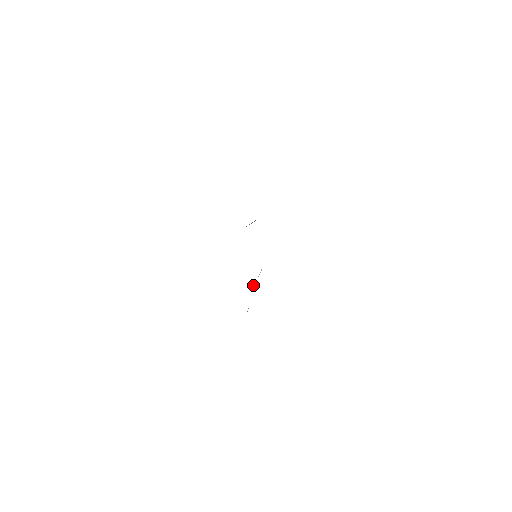
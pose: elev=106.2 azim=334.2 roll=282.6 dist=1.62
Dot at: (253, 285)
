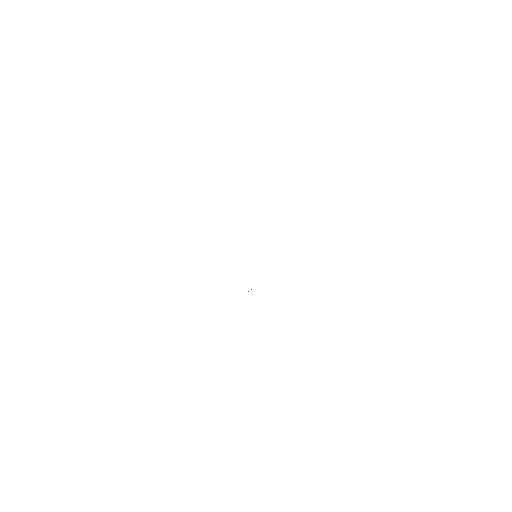
Dot at: occluded
